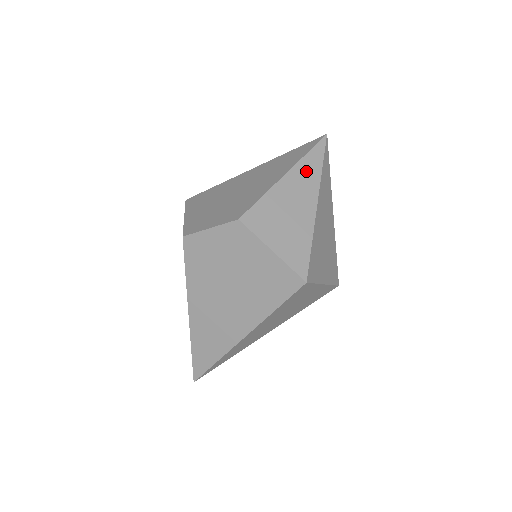
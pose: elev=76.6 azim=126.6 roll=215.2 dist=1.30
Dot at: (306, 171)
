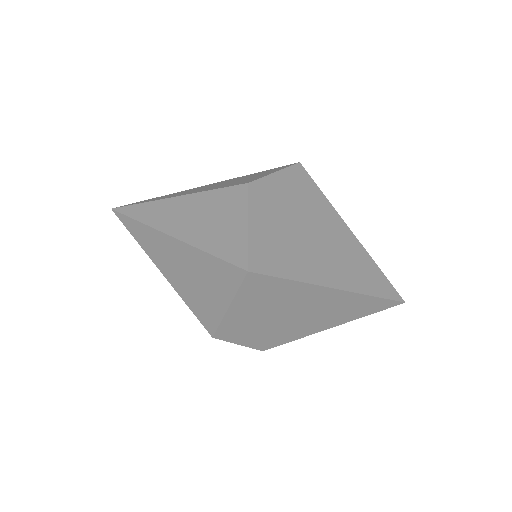
Dot at: occluded
